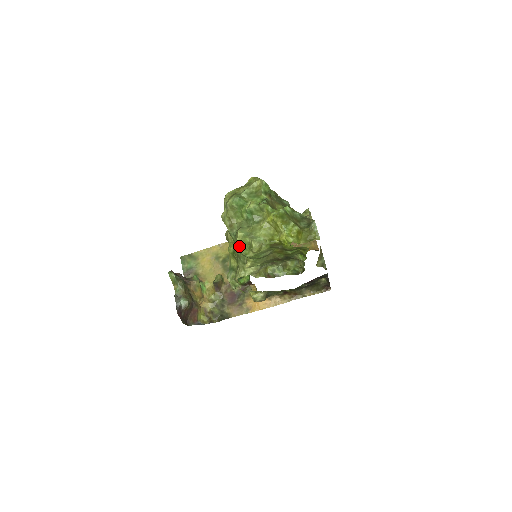
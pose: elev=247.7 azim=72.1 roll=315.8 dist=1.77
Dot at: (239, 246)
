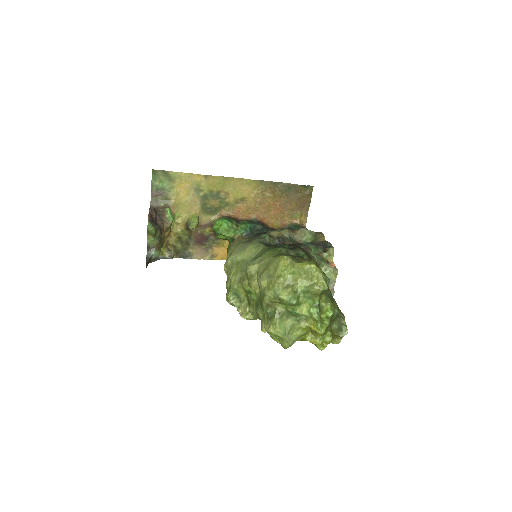
Dot at: occluded
